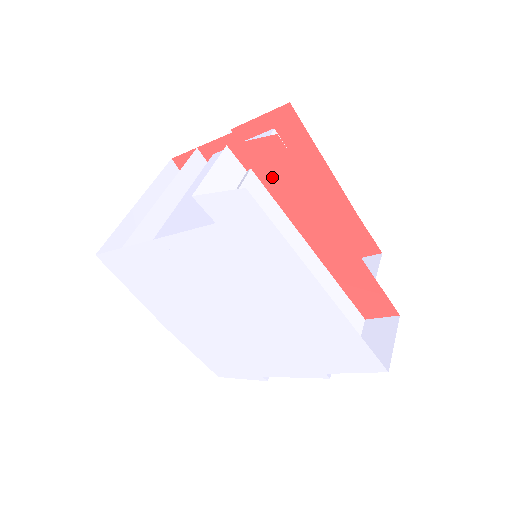
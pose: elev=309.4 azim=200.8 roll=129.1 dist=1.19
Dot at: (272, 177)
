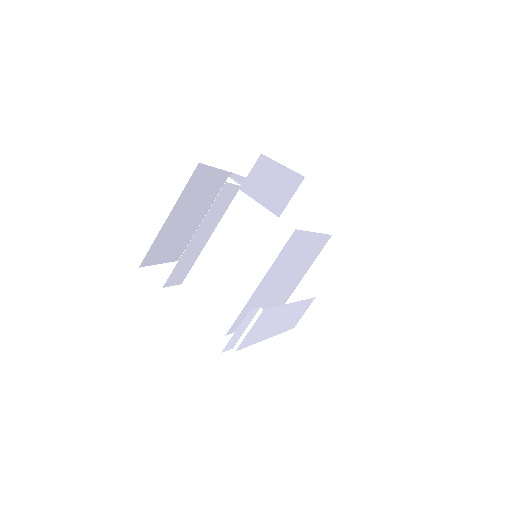
Dot at: occluded
